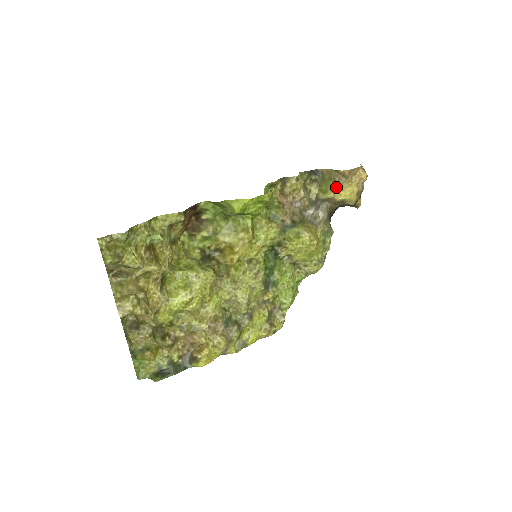
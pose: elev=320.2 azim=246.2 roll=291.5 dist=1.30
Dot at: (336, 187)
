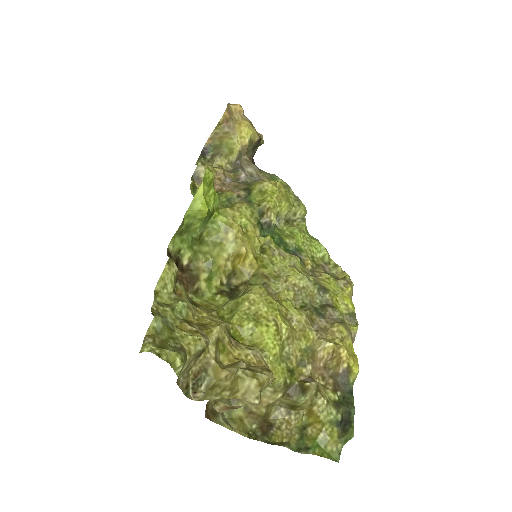
Dot at: (233, 136)
